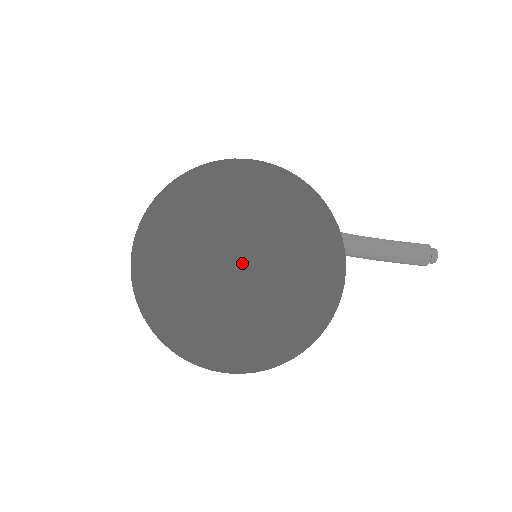
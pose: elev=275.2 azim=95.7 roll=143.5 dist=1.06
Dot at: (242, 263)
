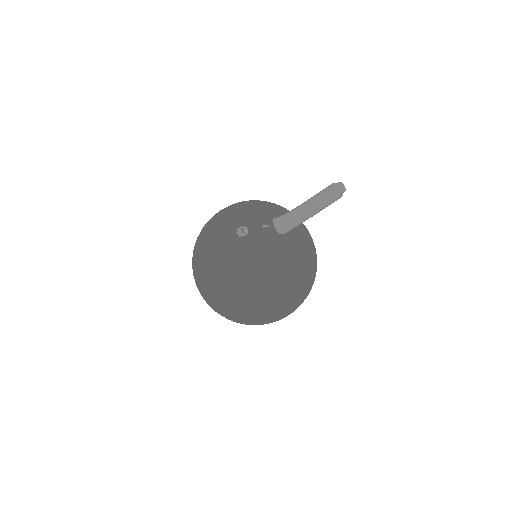
Dot at: occluded
